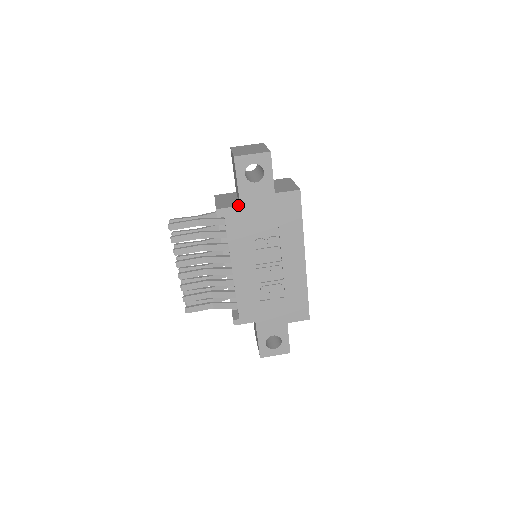
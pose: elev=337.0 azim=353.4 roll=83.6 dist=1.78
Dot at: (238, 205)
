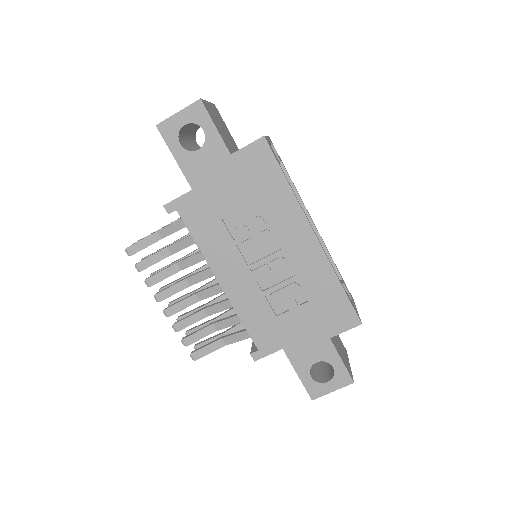
Dot at: (190, 190)
